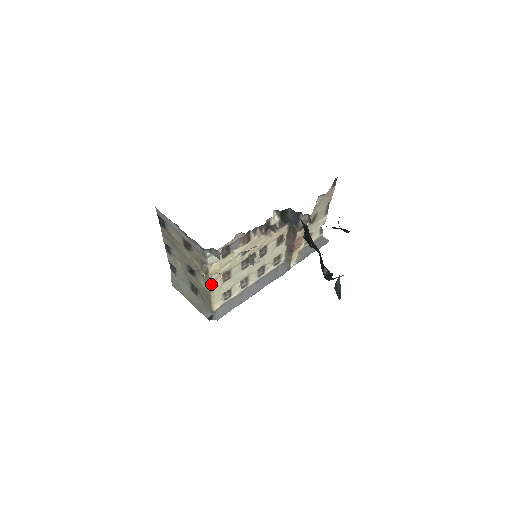
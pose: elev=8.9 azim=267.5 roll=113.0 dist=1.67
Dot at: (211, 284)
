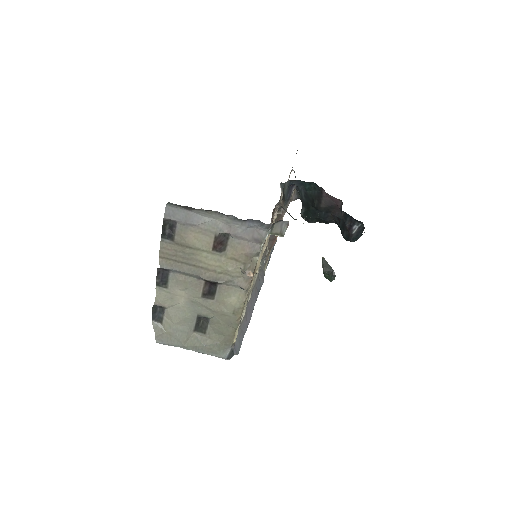
Dot at: (247, 293)
